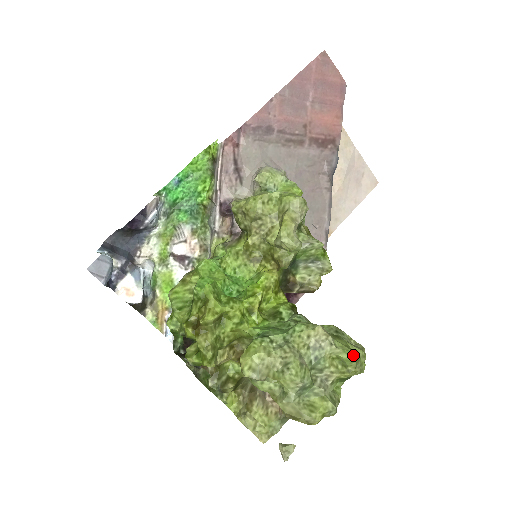
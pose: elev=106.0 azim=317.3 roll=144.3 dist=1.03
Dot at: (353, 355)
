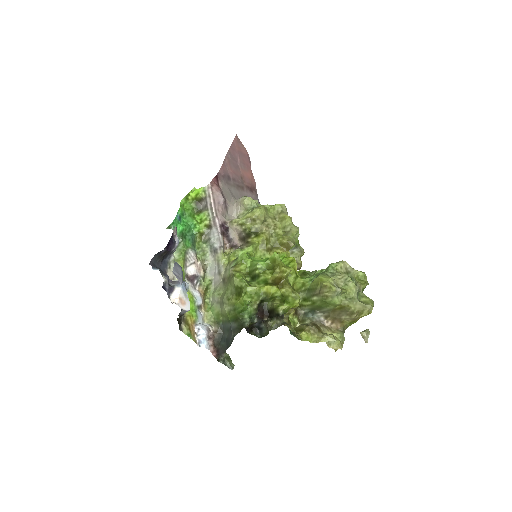
Dot at: (364, 272)
